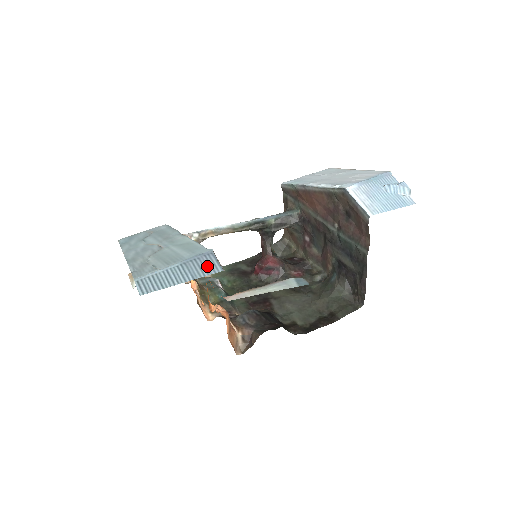
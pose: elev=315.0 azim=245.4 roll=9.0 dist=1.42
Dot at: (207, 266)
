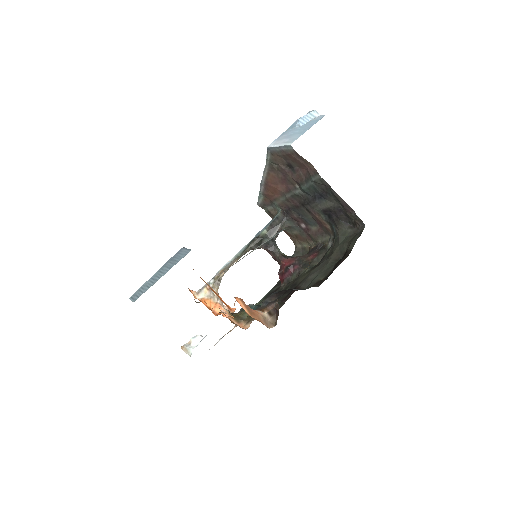
Dot at: (180, 256)
